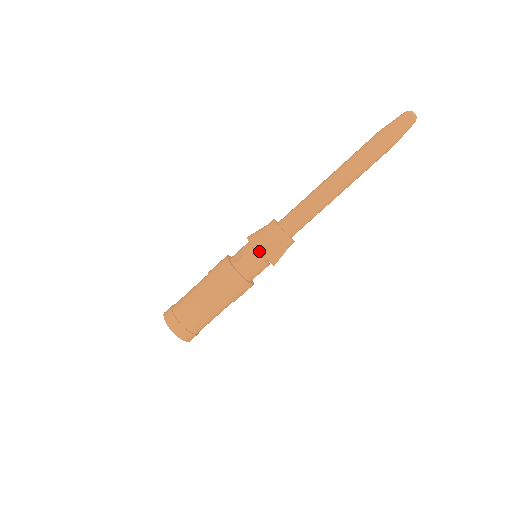
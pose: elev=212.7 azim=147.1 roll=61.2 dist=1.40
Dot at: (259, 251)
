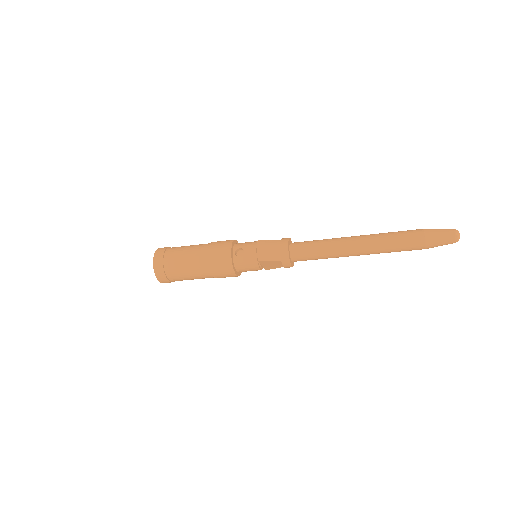
Dot at: (260, 261)
